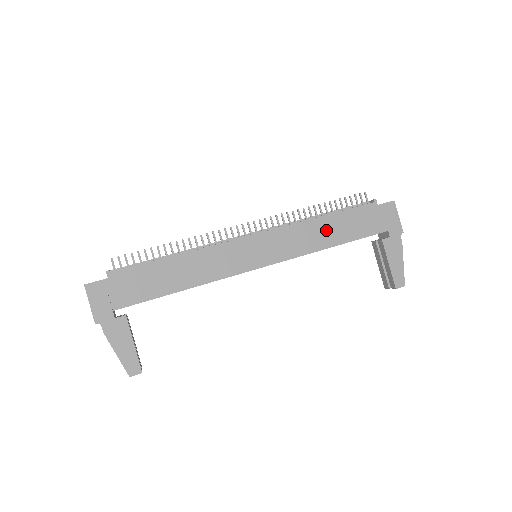
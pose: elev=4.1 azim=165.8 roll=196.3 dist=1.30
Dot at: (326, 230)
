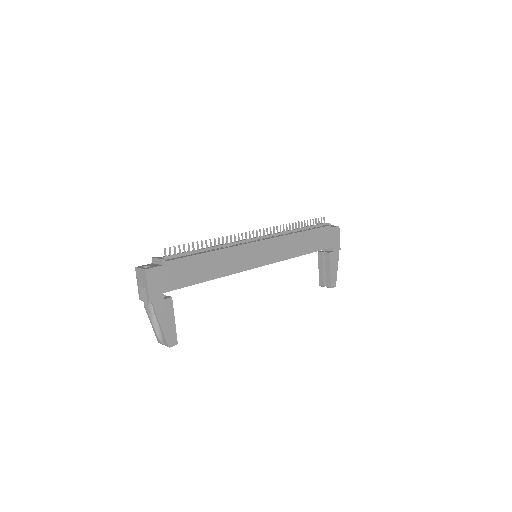
Dot at: (301, 242)
